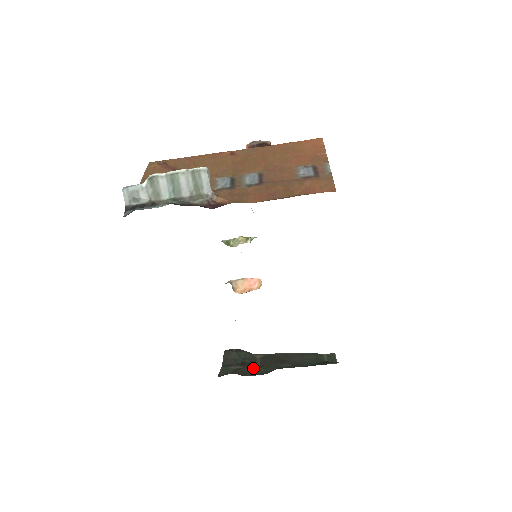
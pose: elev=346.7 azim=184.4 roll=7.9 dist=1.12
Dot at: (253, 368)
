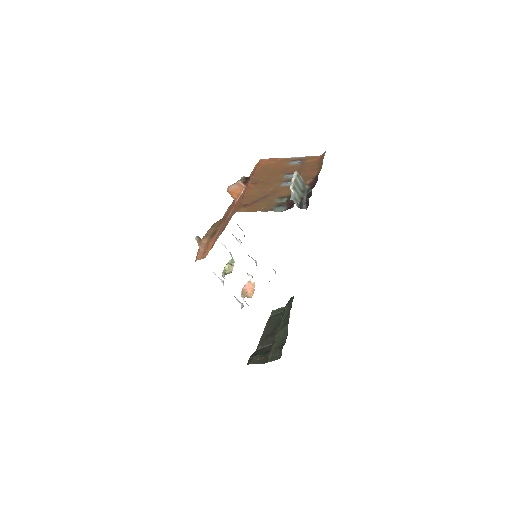
Dot at: (276, 343)
